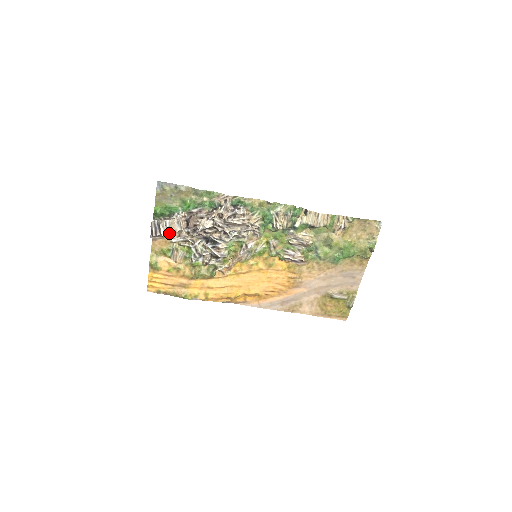
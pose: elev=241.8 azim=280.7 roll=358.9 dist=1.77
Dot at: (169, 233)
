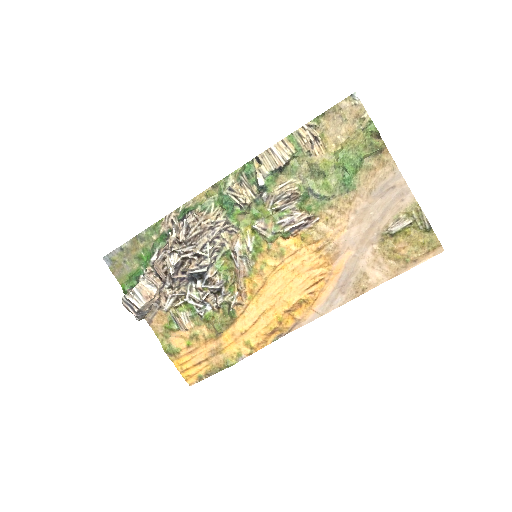
Dot at: (145, 301)
